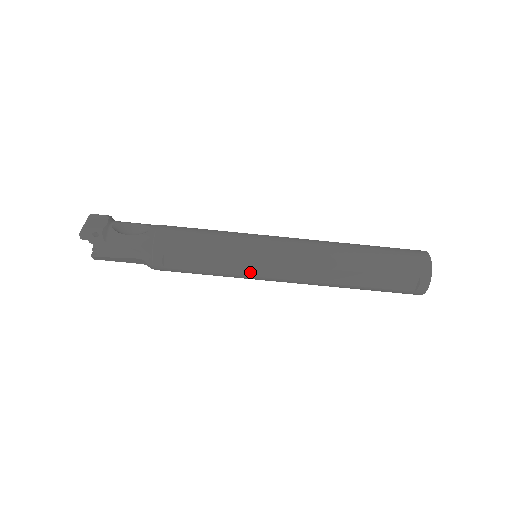
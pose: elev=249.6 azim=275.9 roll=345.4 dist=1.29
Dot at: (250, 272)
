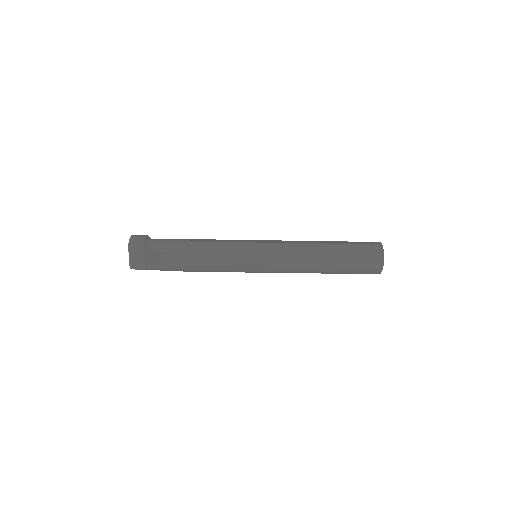
Dot at: occluded
